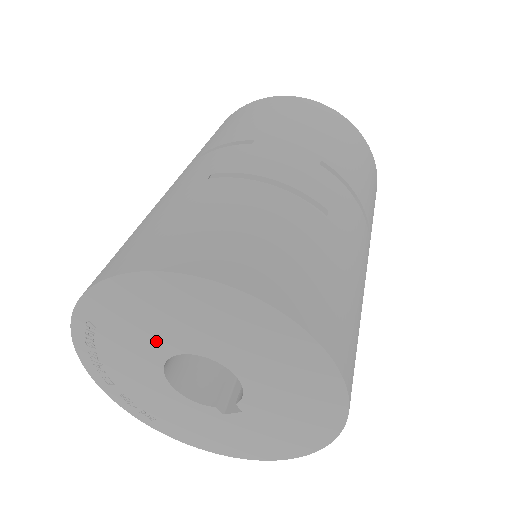
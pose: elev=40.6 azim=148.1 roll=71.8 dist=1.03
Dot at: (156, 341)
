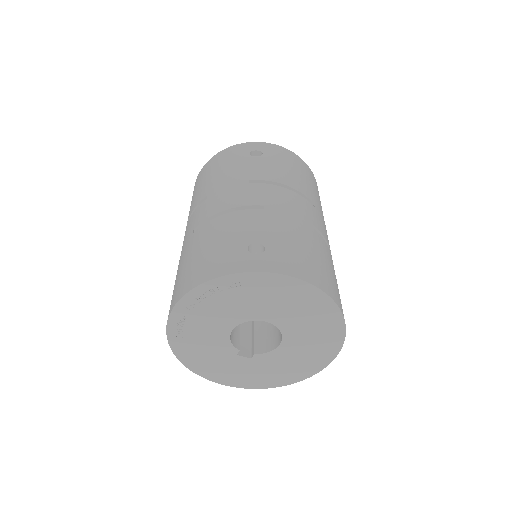
Dot at: (268, 311)
